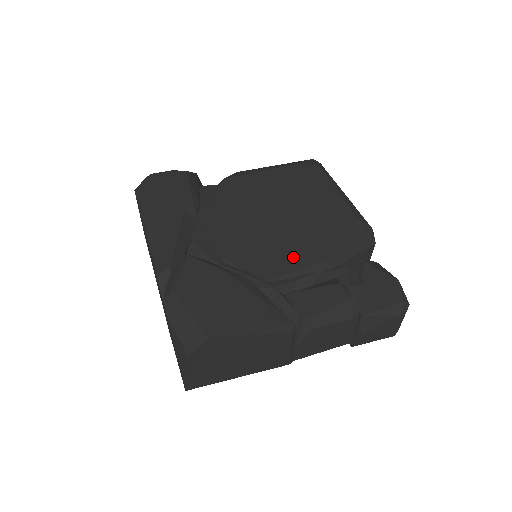
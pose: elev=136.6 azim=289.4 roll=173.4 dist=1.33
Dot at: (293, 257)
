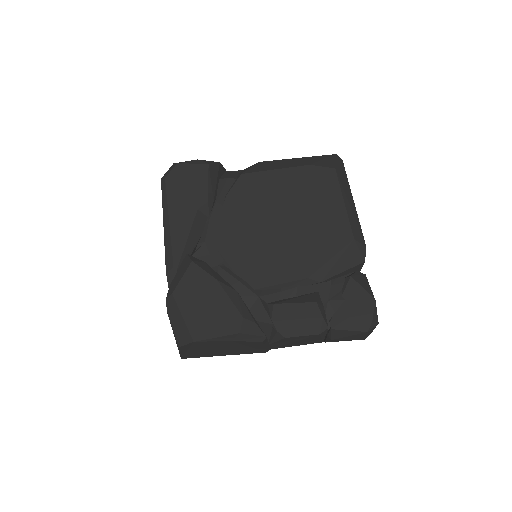
Dot at: (283, 269)
